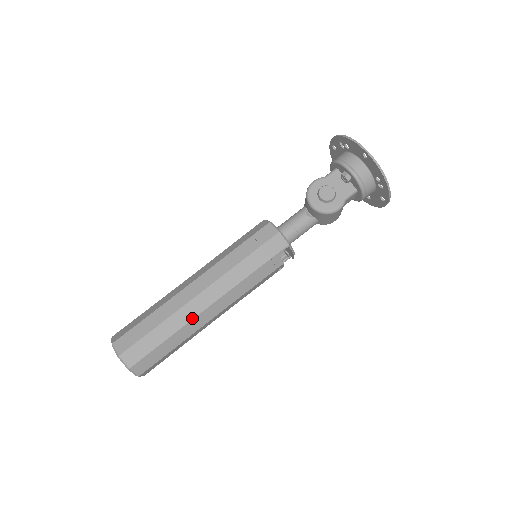
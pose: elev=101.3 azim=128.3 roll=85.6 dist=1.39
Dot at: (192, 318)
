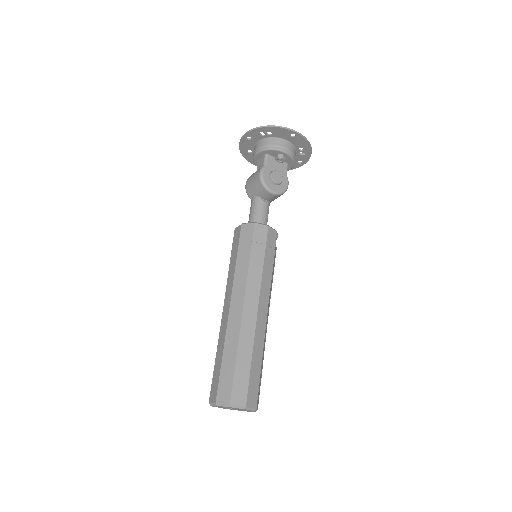
Dot at: (264, 334)
